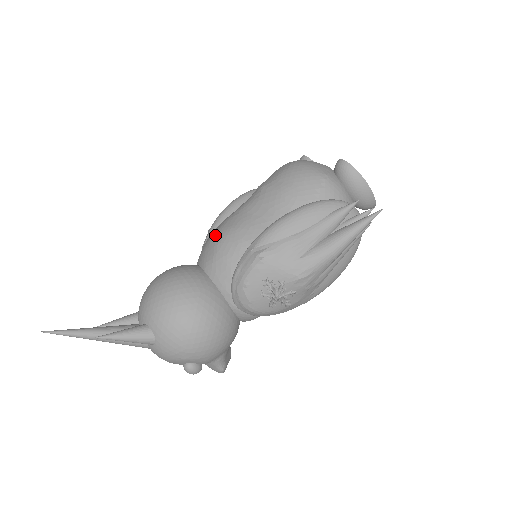
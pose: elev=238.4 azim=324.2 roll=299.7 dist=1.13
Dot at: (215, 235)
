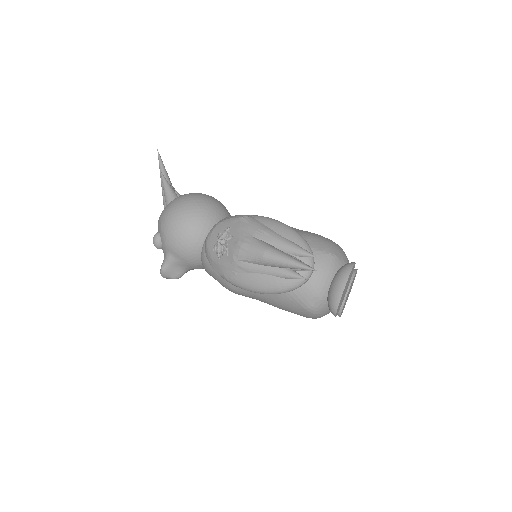
Dot at: occluded
